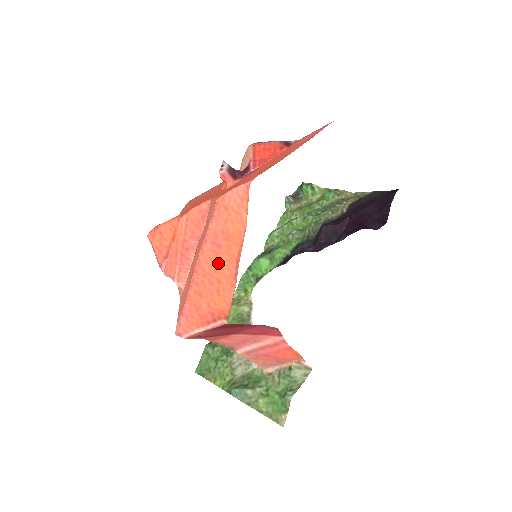
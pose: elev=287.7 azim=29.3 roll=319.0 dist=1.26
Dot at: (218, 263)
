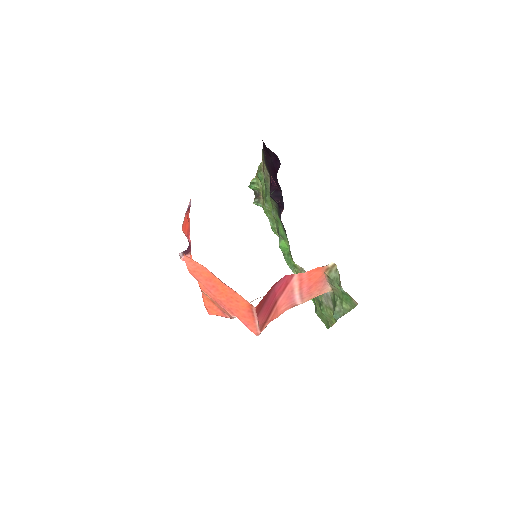
Dot at: (222, 292)
